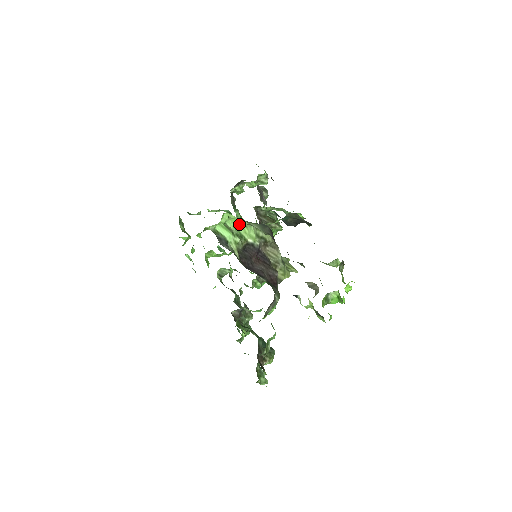
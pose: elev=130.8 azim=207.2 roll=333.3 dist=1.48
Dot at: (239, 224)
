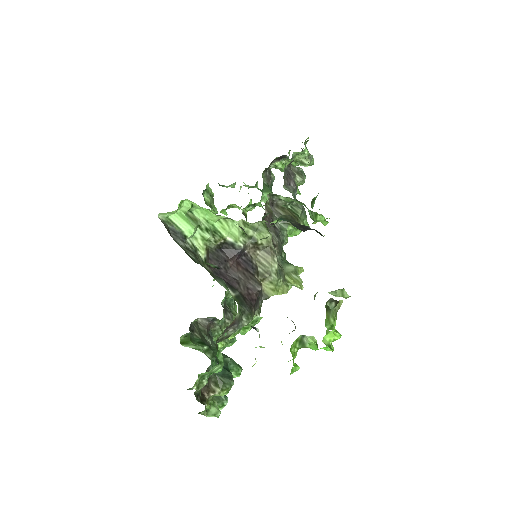
Dot at: (212, 216)
